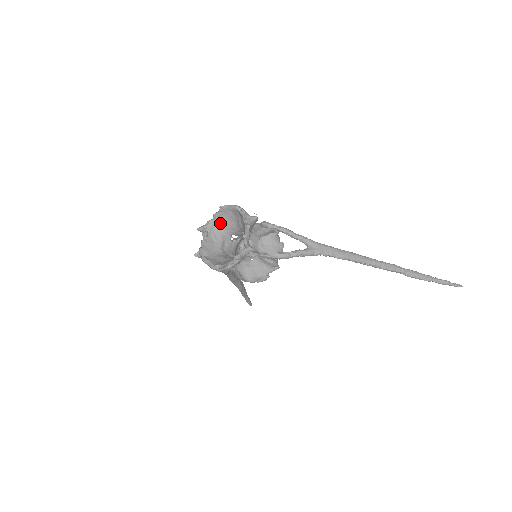
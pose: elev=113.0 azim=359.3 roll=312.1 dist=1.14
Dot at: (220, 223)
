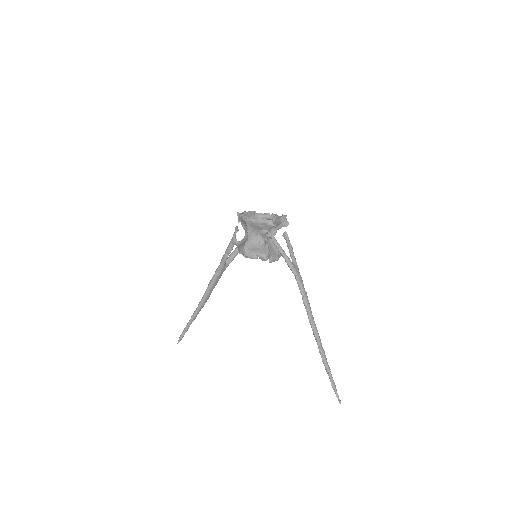
Dot at: occluded
